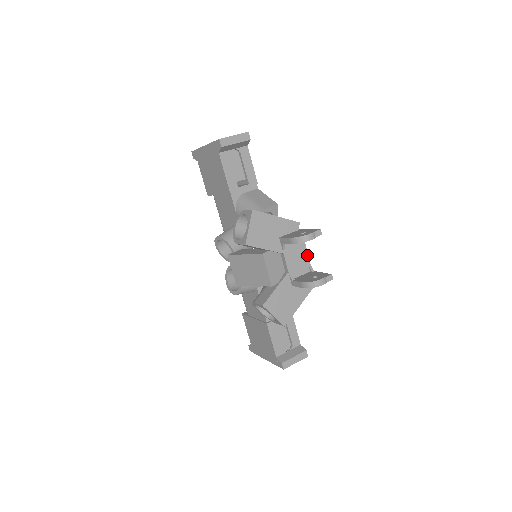
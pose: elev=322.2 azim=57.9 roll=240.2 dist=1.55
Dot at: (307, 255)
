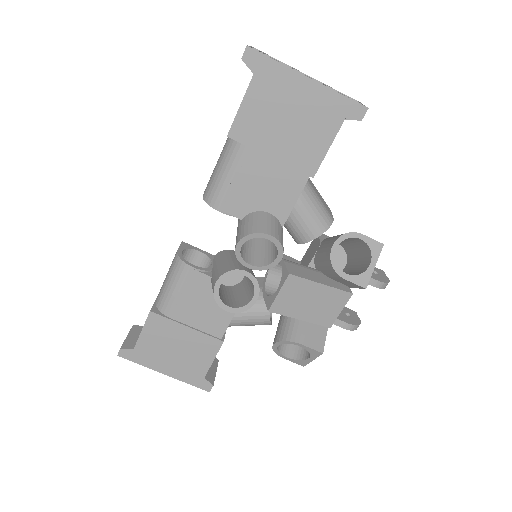
Dot at: occluded
